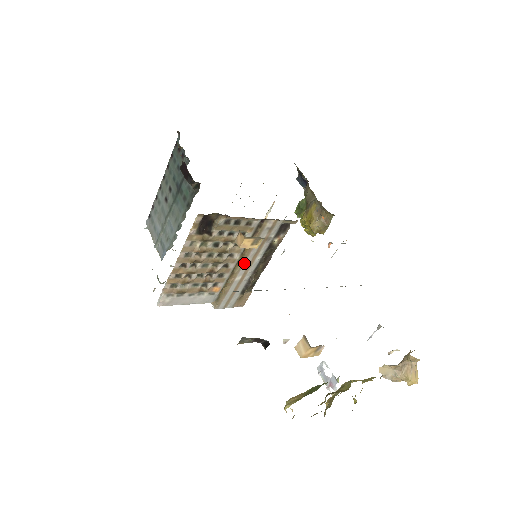
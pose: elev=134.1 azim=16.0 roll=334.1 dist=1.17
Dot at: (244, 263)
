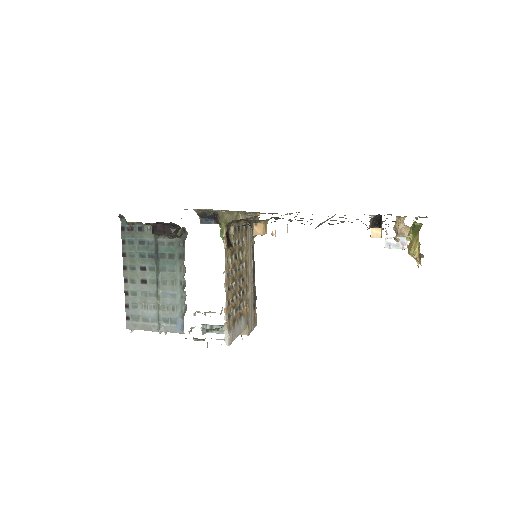
Dot at: (249, 272)
